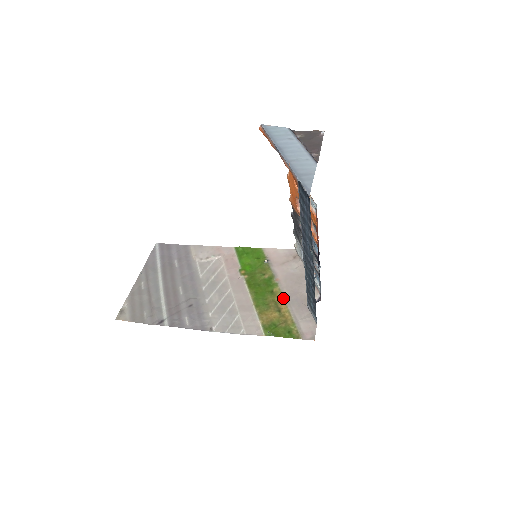
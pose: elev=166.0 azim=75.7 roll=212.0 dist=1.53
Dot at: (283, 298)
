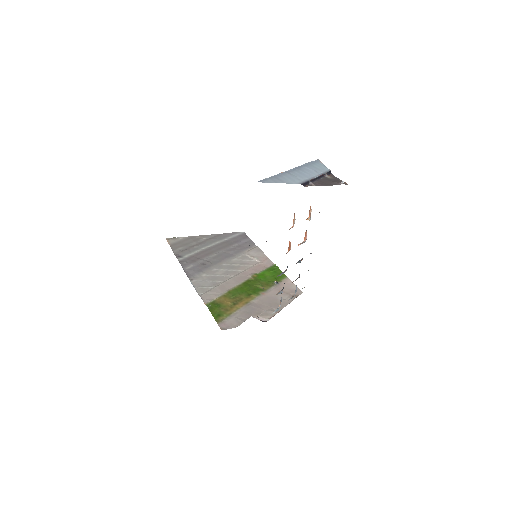
Dot at: (248, 302)
